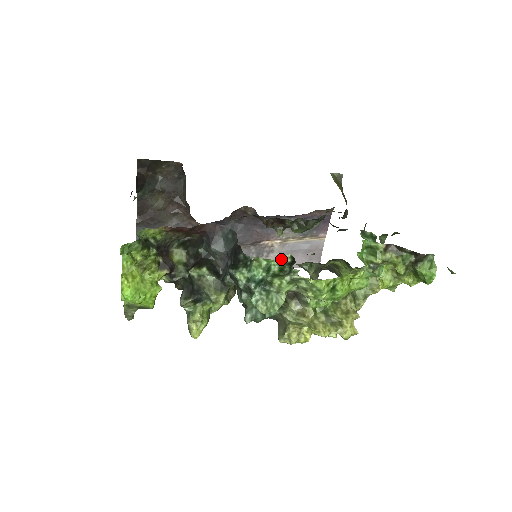
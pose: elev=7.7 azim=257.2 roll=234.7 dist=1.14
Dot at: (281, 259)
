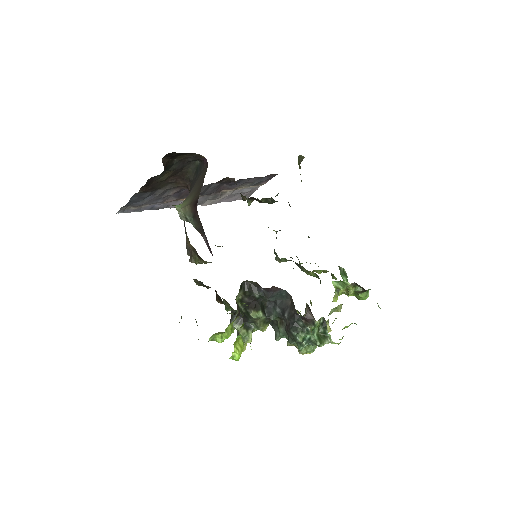
Dot at: (320, 323)
